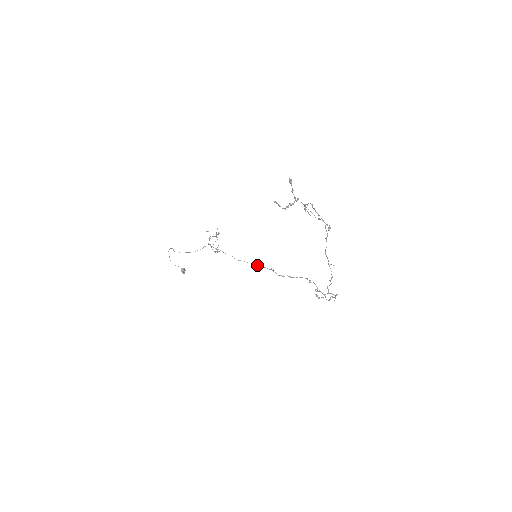
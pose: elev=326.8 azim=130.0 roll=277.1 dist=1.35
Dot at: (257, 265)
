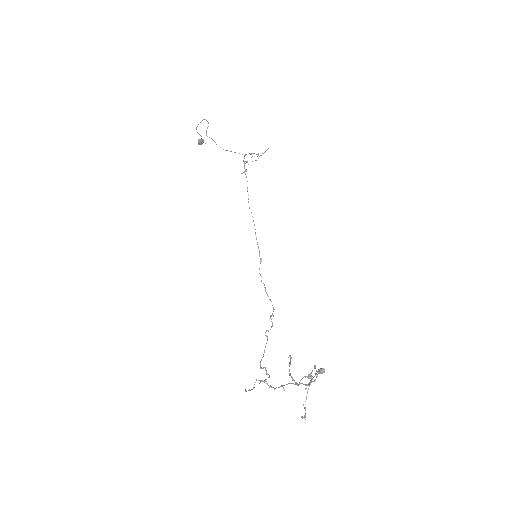
Dot at: (256, 237)
